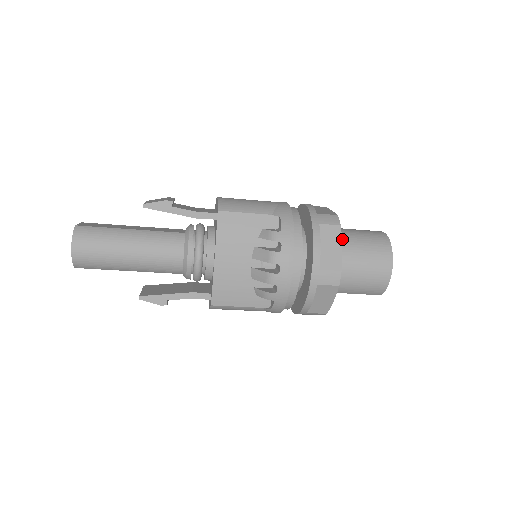
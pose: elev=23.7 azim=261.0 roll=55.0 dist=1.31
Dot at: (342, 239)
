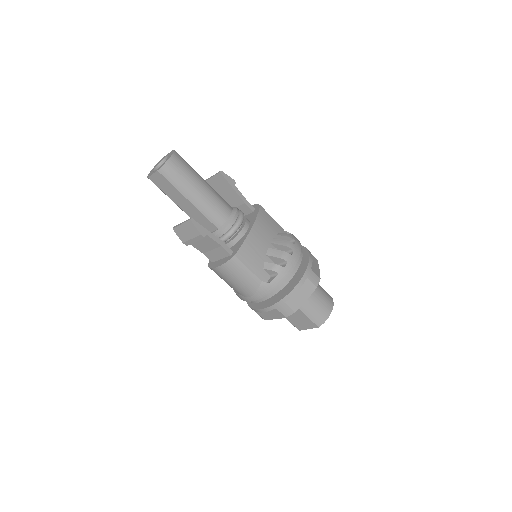
Dot at: occluded
